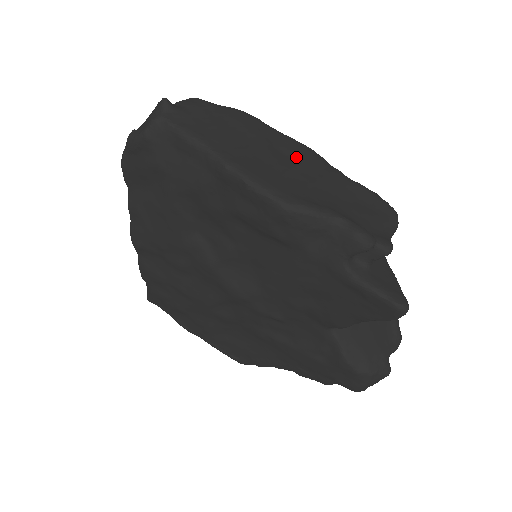
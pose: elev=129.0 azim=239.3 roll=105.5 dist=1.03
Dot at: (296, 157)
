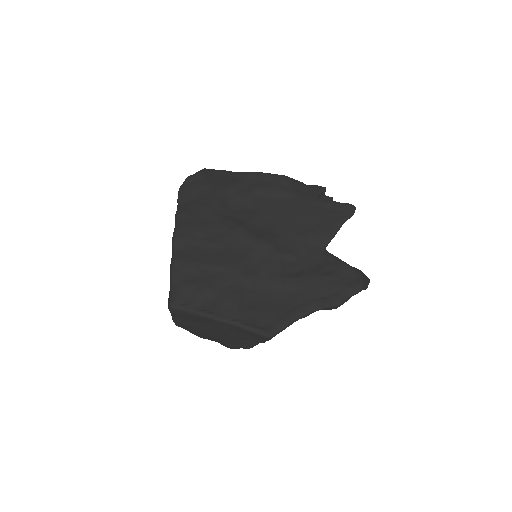
Dot at: occluded
